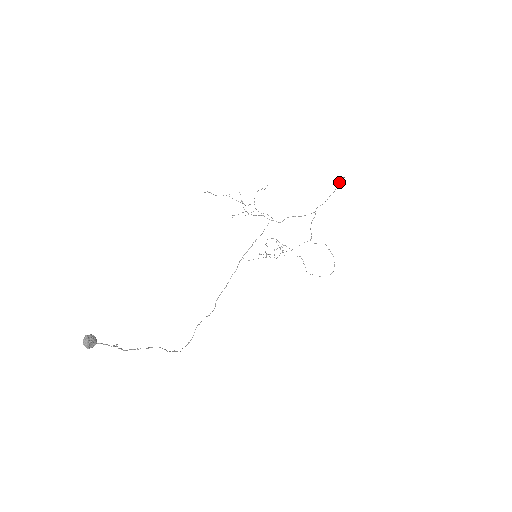
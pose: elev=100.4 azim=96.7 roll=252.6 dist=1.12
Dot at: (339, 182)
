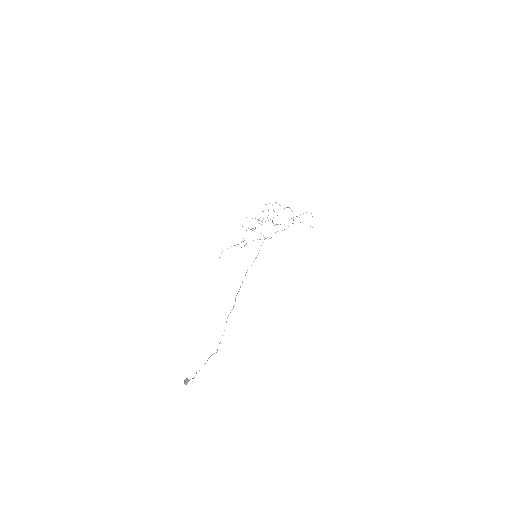
Dot at: occluded
